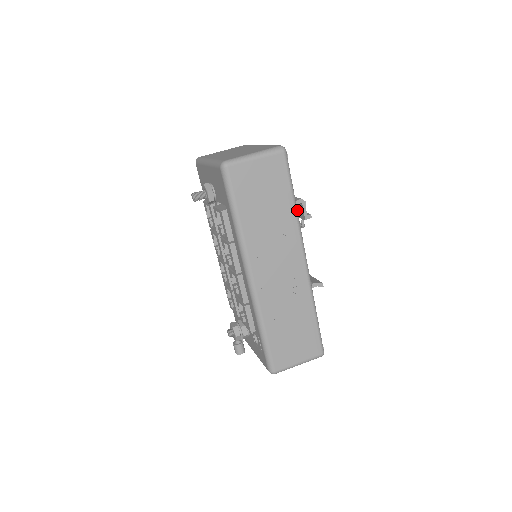
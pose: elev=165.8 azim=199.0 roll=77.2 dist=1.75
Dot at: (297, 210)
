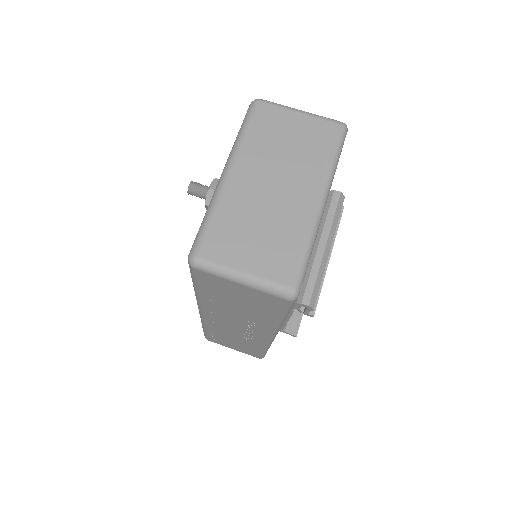
Dot at: (297, 306)
